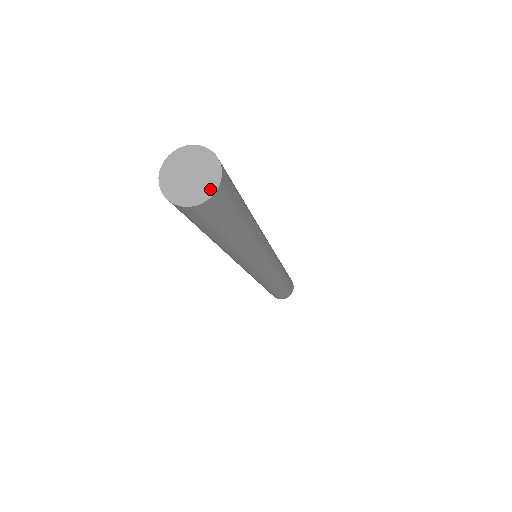
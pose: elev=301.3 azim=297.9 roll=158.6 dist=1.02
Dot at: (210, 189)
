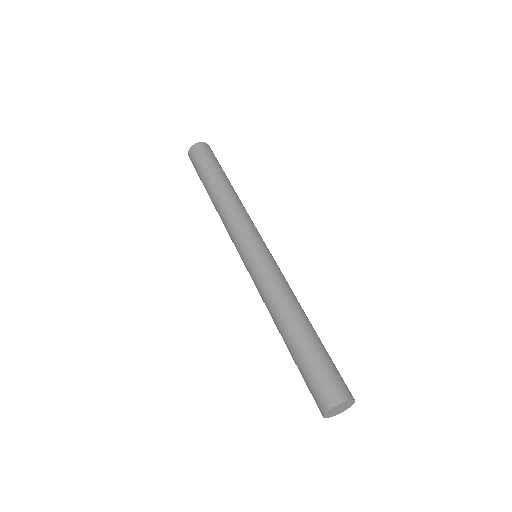
Dot at: (352, 404)
